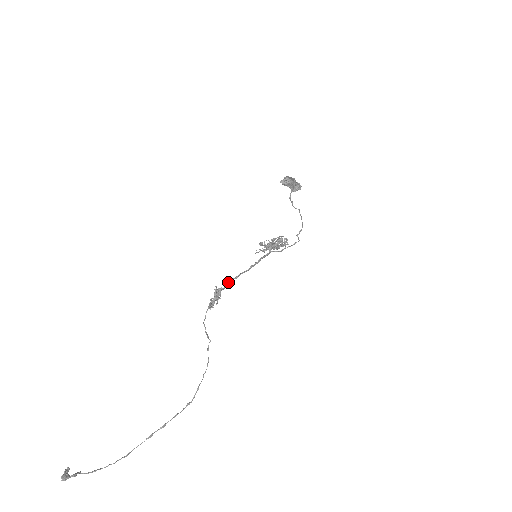
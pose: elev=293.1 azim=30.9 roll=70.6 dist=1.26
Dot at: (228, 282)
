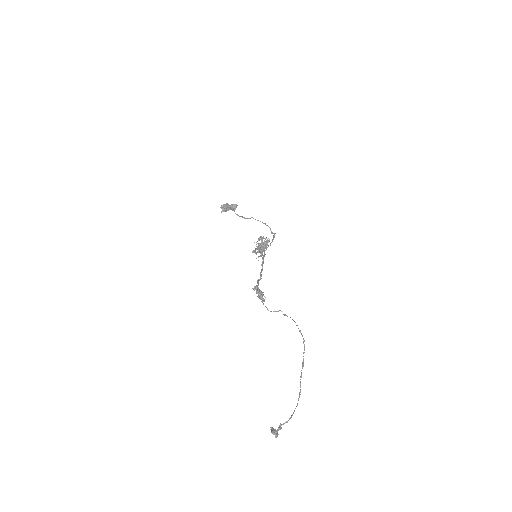
Dot at: (257, 282)
